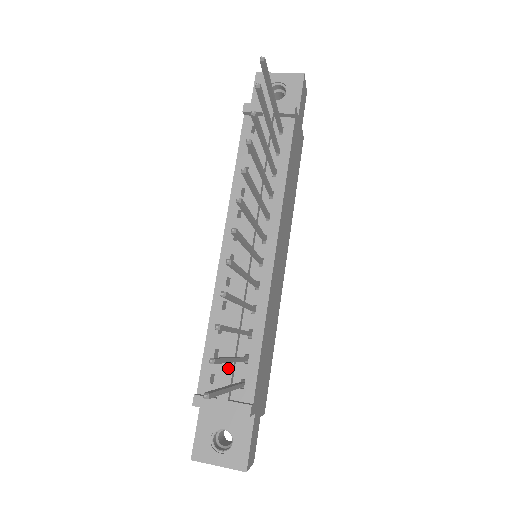
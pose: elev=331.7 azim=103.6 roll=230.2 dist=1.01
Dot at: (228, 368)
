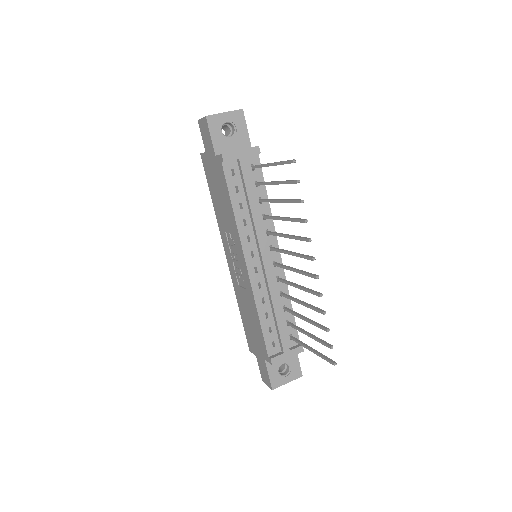
Dot at: (283, 334)
